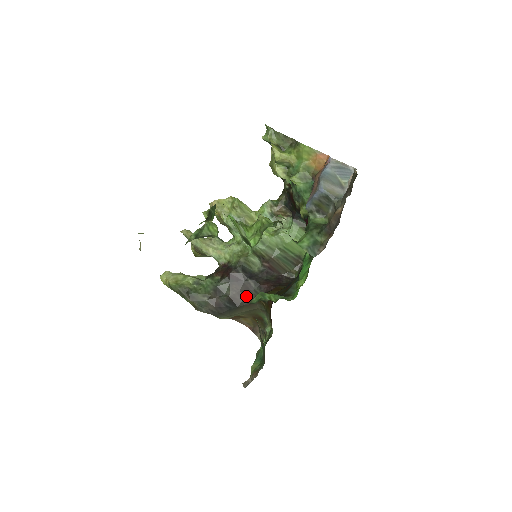
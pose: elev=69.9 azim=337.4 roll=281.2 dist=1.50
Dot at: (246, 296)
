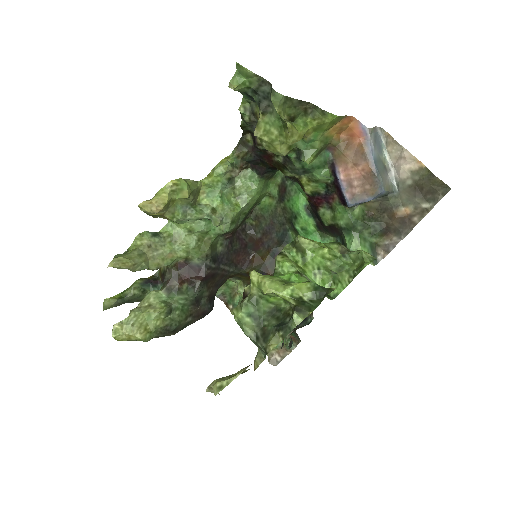
Dot at: (221, 282)
